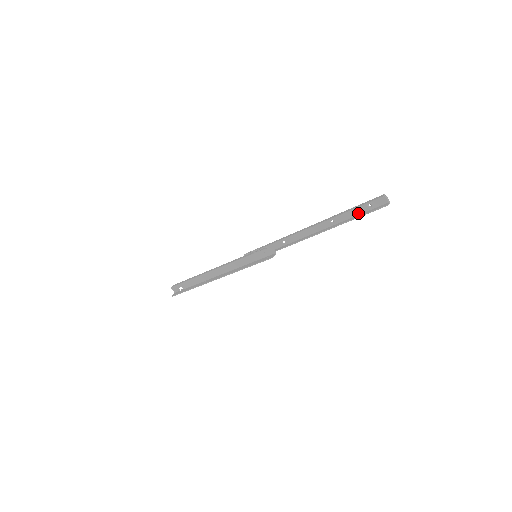
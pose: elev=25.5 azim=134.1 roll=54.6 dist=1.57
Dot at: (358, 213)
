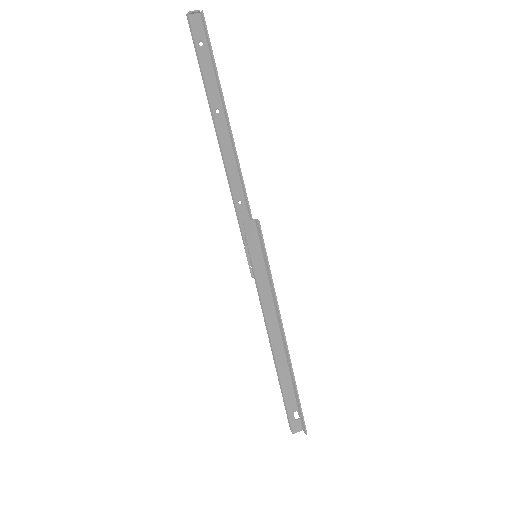
Dot at: (210, 66)
